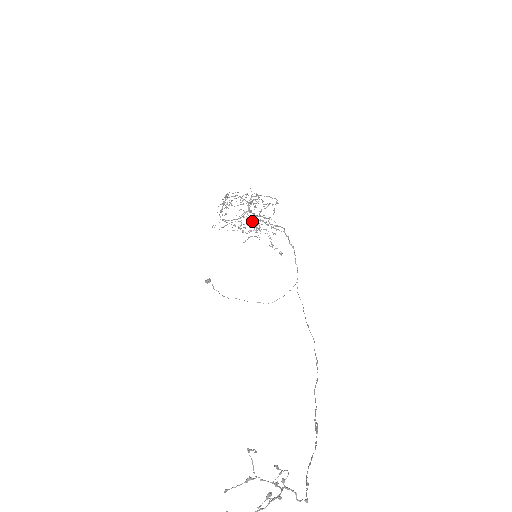
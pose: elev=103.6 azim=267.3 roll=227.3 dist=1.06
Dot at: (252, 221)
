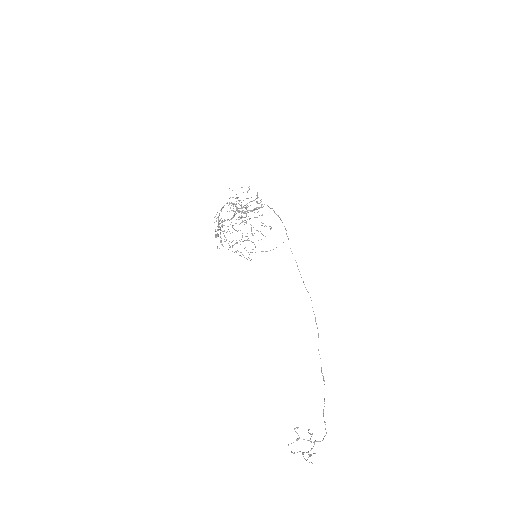
Dot at: occluded
